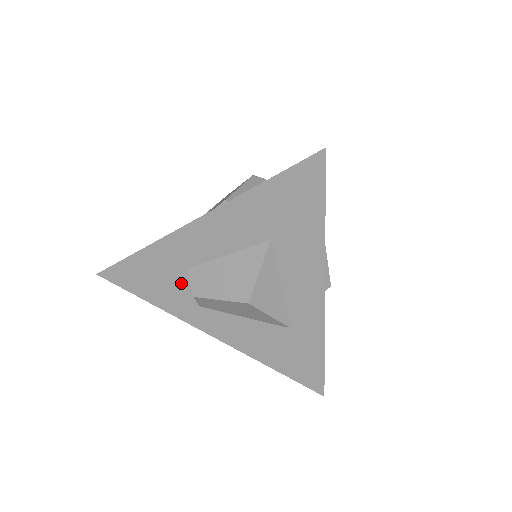
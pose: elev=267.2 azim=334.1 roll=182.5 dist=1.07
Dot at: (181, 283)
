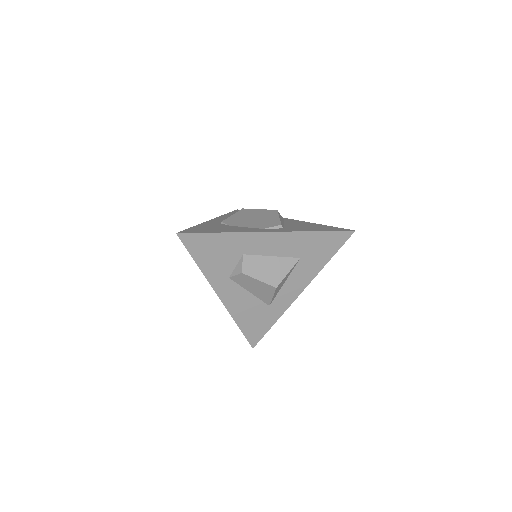
Dot at: (231, 261)
